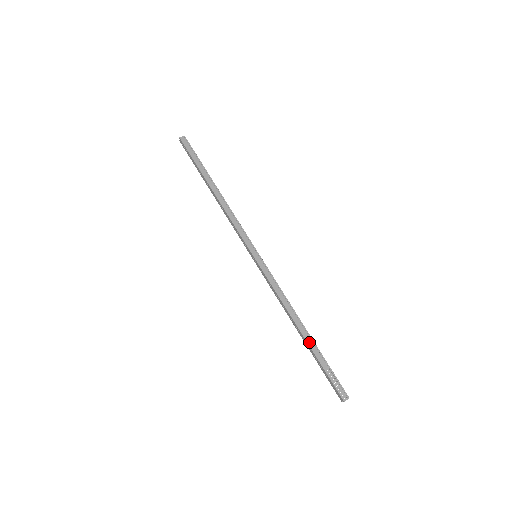
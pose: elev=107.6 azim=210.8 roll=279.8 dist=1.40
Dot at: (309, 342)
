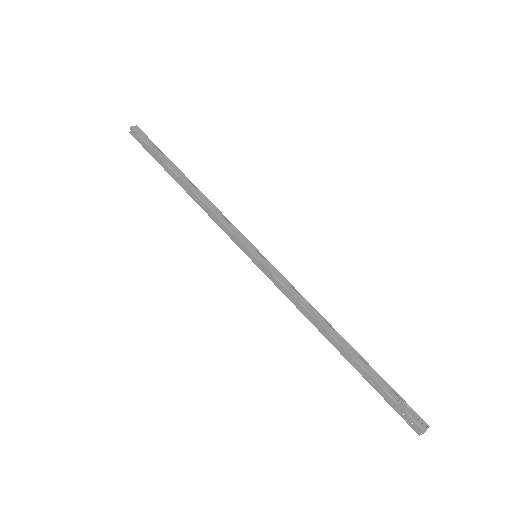
Dot at: (355, 356)
